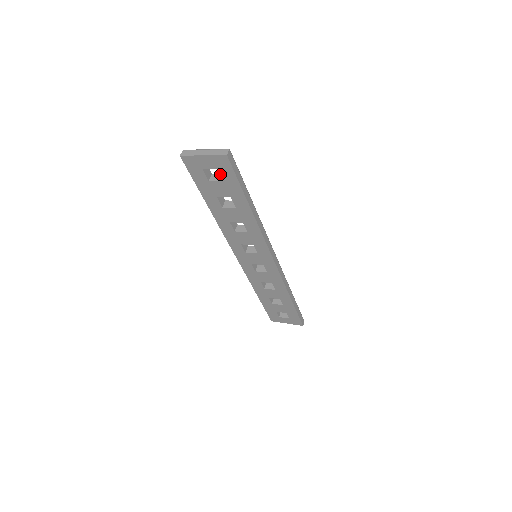
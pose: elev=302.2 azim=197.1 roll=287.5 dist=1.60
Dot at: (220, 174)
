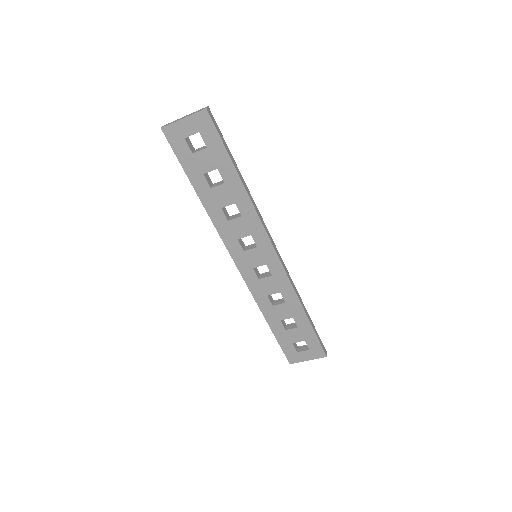
Dot at: (203, 138)
